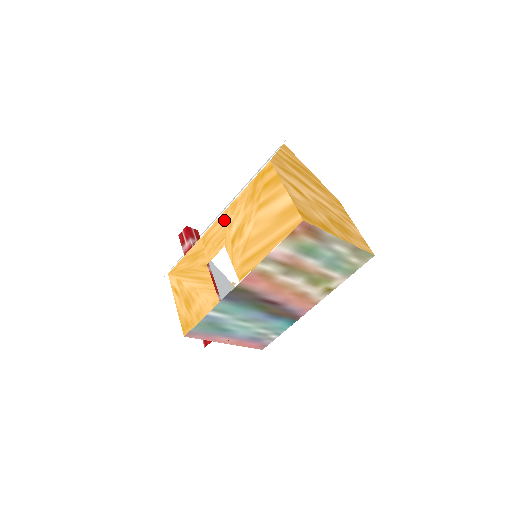
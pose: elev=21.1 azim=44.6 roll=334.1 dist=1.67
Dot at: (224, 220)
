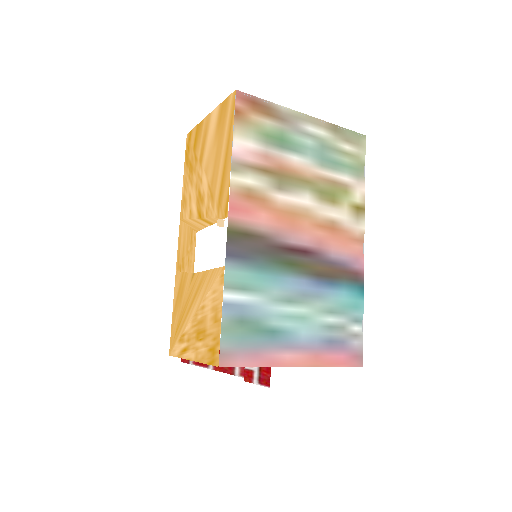
Dot at: (183, 223)
